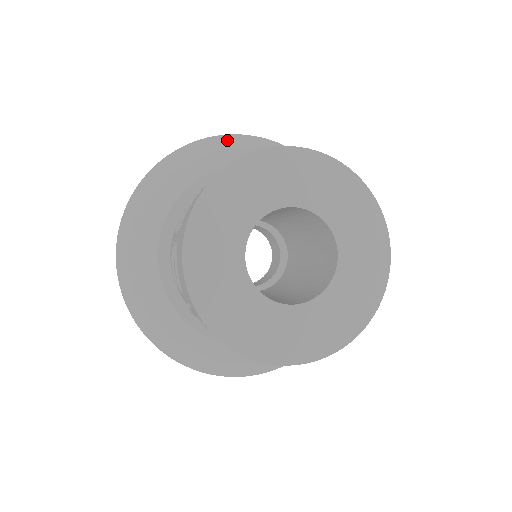
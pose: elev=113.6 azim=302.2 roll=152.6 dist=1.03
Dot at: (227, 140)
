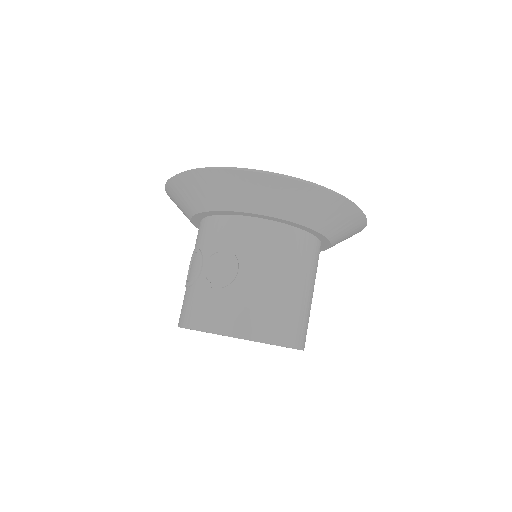
Dot at: (316, 195)
